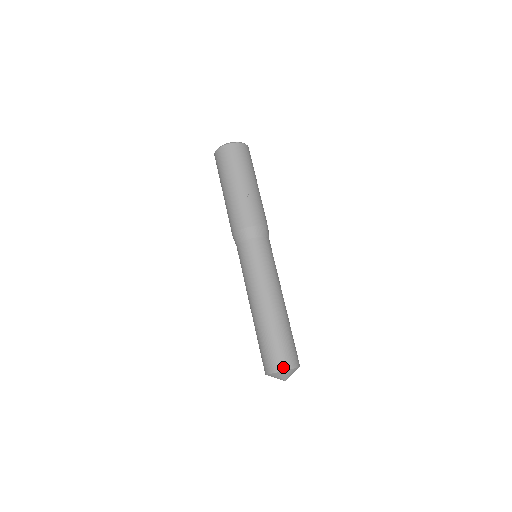
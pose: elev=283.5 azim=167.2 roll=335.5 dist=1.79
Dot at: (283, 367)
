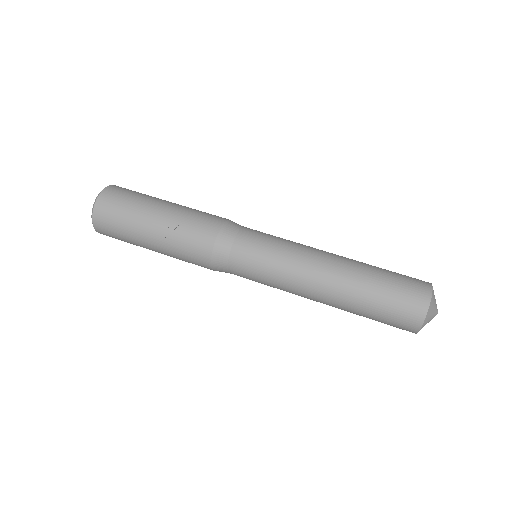
Dot at: (418, 320)
